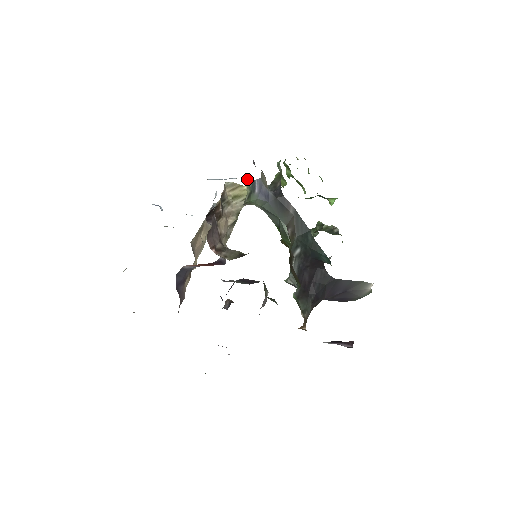
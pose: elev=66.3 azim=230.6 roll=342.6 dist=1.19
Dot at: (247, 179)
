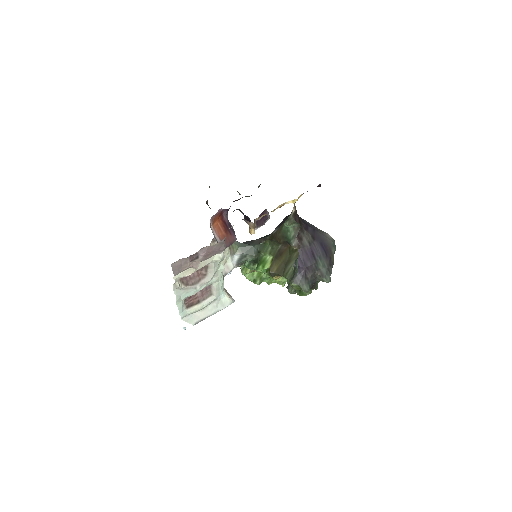
Dot at: occluded
